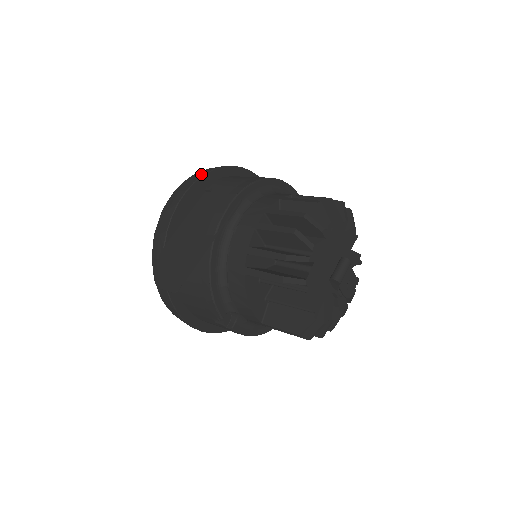
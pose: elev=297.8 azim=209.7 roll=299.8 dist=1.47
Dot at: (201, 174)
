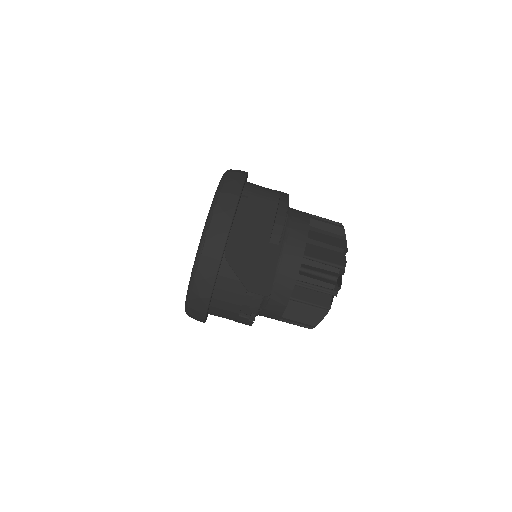
Dot at: (241, 179)
